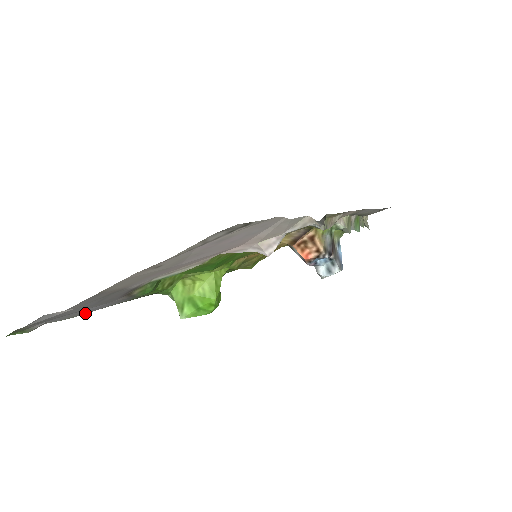
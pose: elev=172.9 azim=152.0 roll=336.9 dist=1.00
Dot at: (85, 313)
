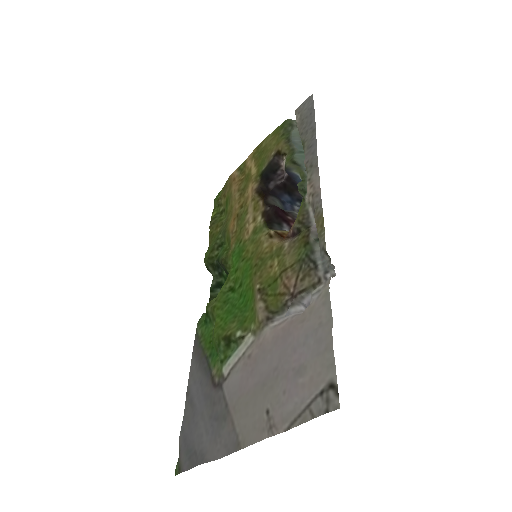
Dot at: (189, 404)
